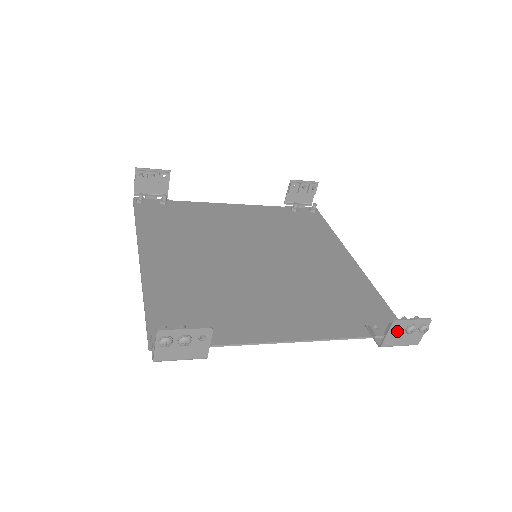
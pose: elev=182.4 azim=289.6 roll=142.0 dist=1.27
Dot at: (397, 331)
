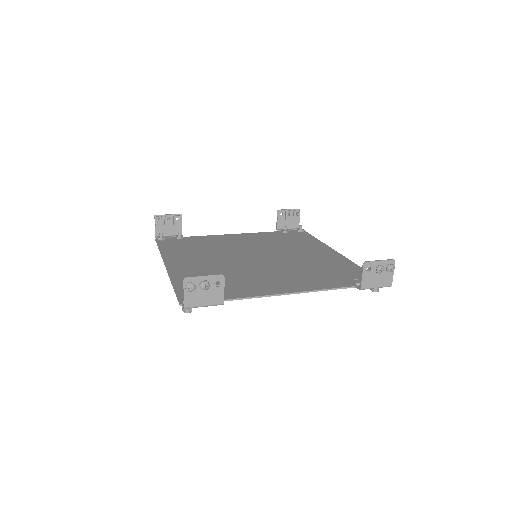
Dot at: (370, 273)
